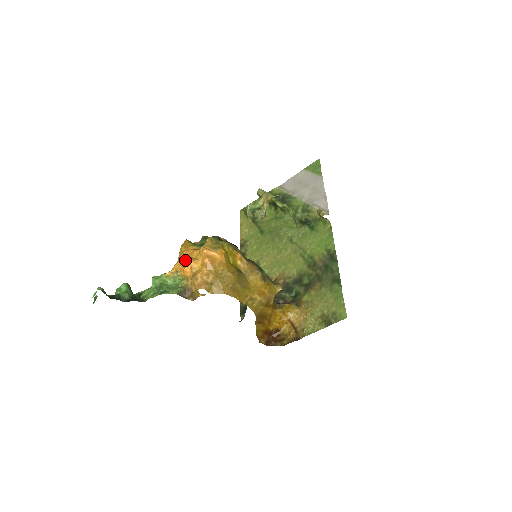
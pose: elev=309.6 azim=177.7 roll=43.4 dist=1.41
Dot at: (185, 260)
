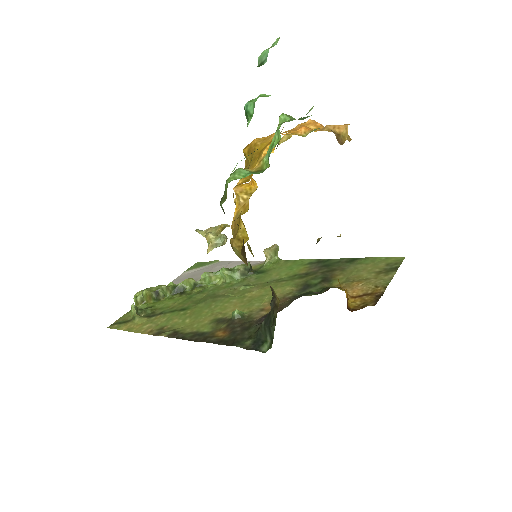
Dot at: (288, 130)
